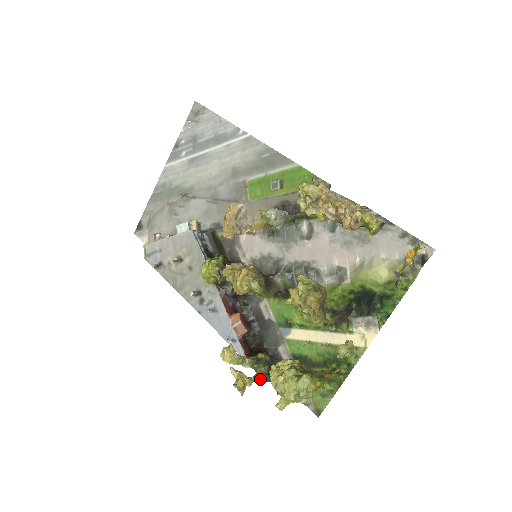
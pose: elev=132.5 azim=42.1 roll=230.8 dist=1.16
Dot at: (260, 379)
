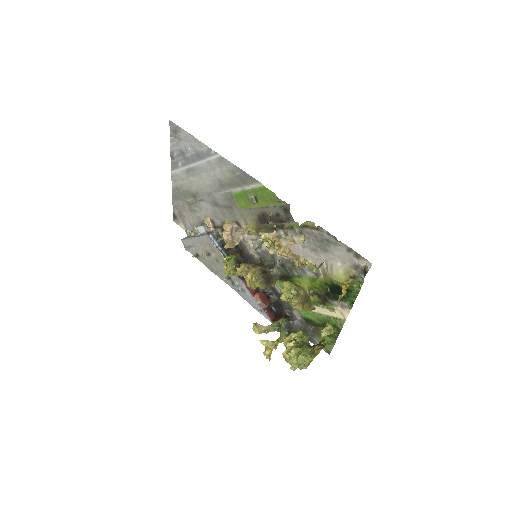
Dot at: (283, 341)
